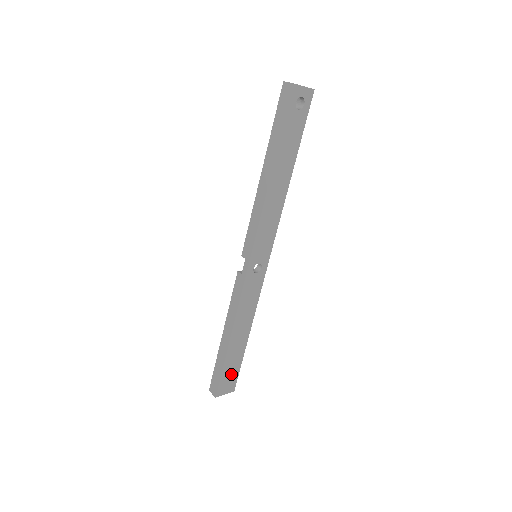
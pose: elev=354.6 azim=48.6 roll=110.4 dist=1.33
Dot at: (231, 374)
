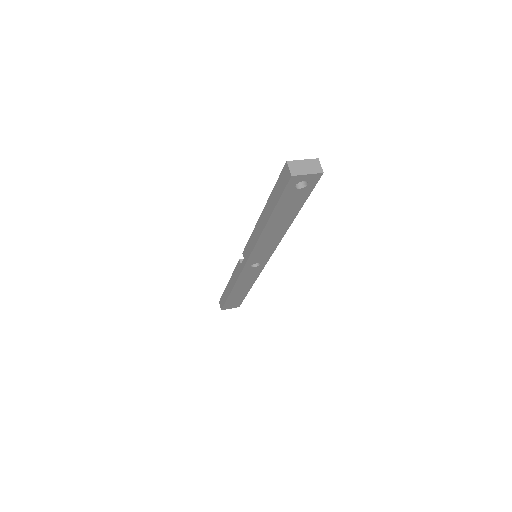
Dot at: (235, 302)
